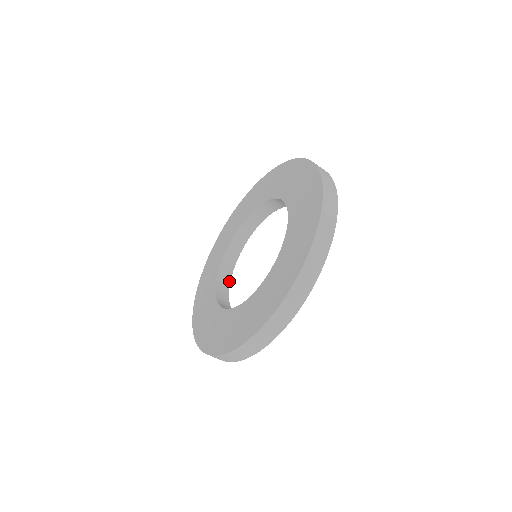
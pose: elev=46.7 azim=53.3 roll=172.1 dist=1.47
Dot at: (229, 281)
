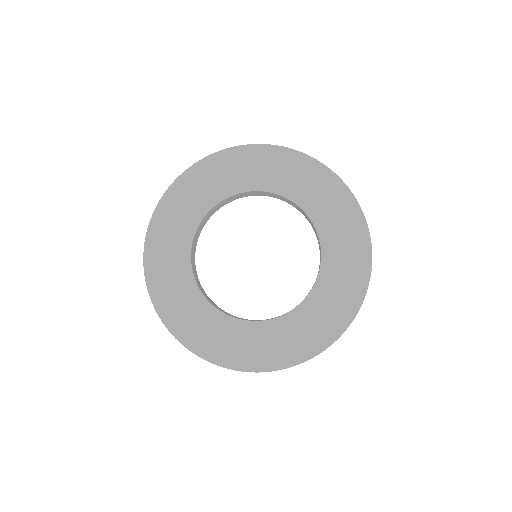
Dot at: occluded
